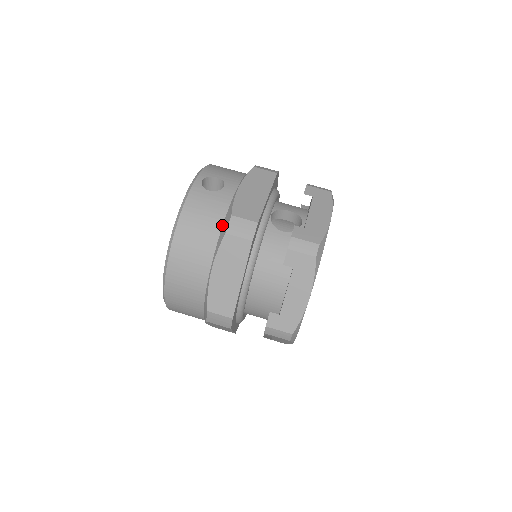
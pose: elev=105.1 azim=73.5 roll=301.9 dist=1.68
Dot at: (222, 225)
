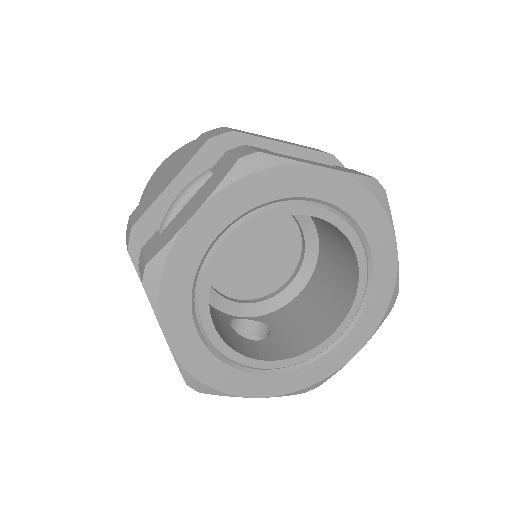
Dot at: occluded
